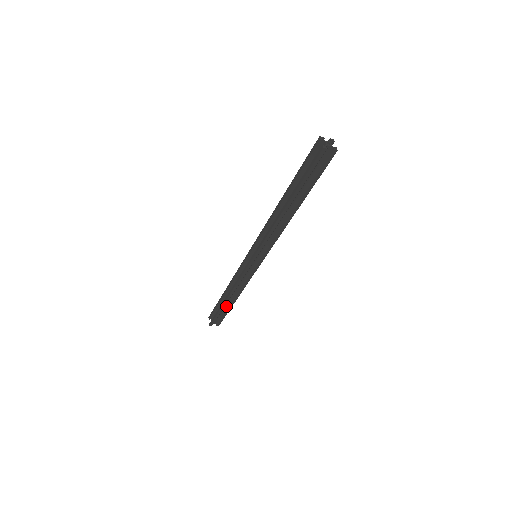
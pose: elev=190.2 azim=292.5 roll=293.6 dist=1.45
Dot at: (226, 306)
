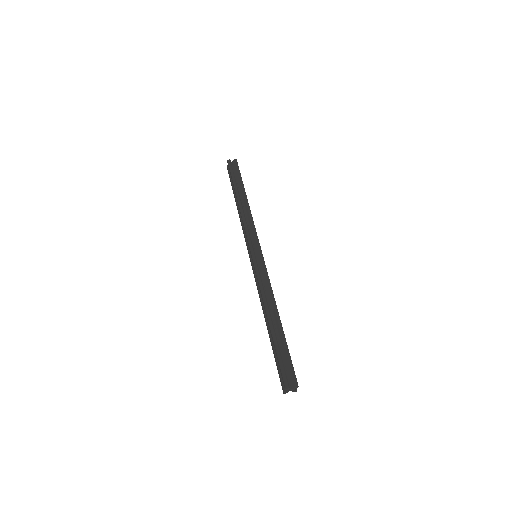
Dot at: occluded
